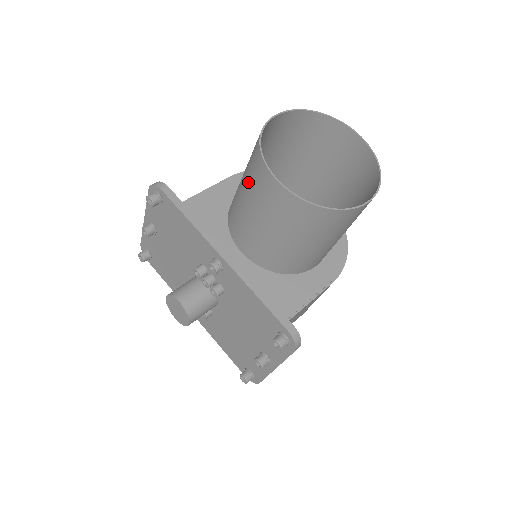
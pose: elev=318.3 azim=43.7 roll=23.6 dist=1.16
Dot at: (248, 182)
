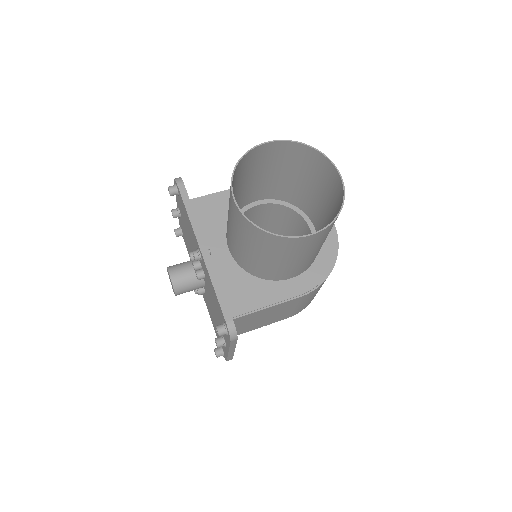
Dot at: occluded
